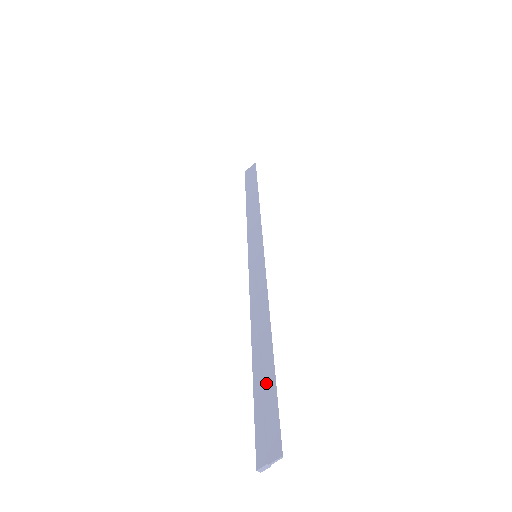
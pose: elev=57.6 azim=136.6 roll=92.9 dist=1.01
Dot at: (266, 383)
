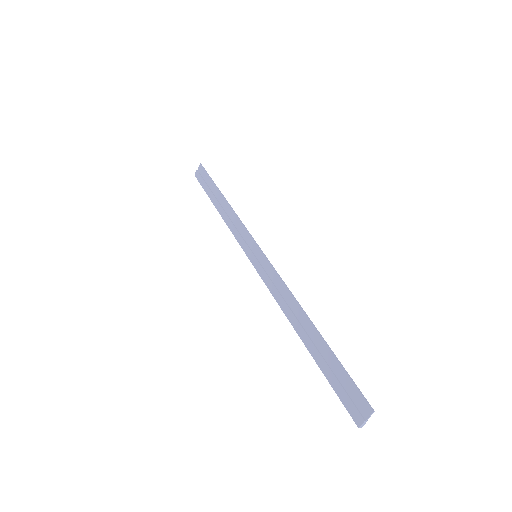
Dot at: (329, 361)
